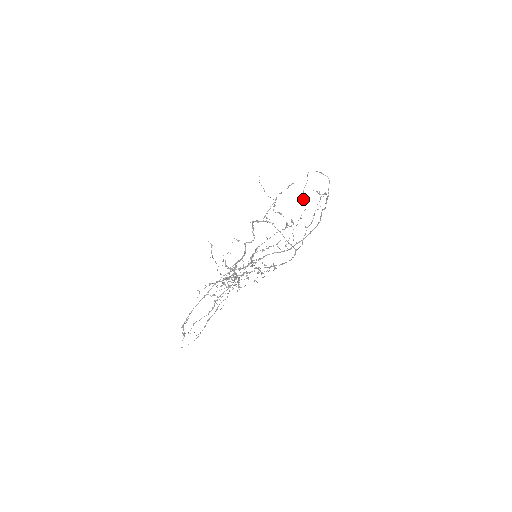
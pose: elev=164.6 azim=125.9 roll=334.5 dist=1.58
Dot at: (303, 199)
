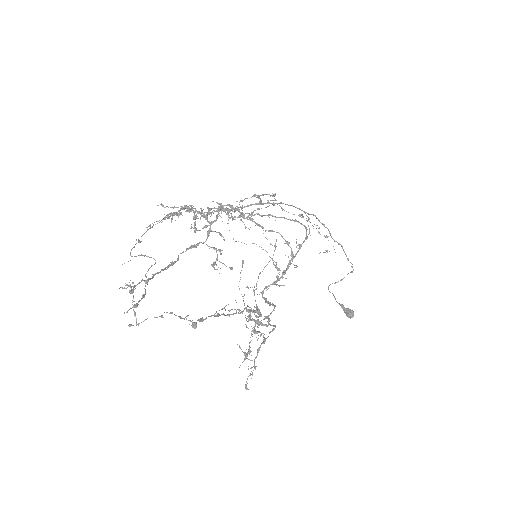
Dot at: (346, 312)
